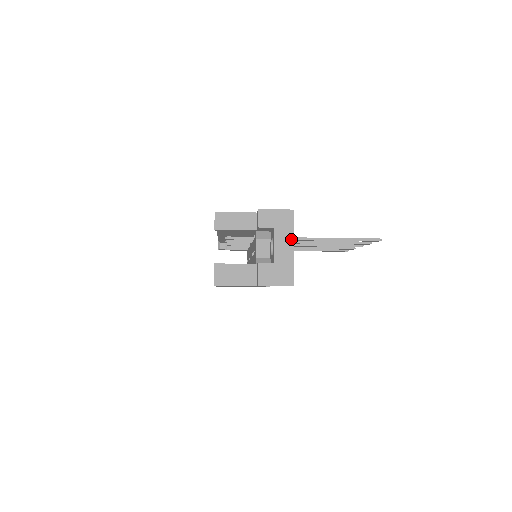
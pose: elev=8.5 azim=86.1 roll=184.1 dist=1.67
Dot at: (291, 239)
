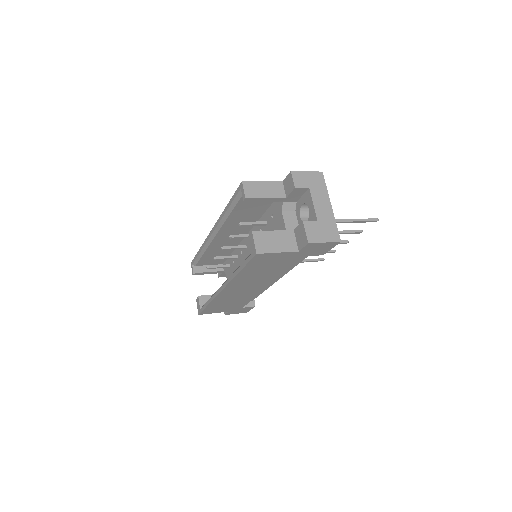
Dot at: (327, 198)
